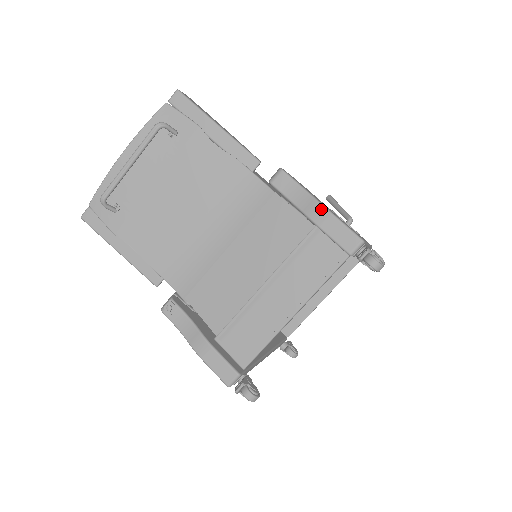
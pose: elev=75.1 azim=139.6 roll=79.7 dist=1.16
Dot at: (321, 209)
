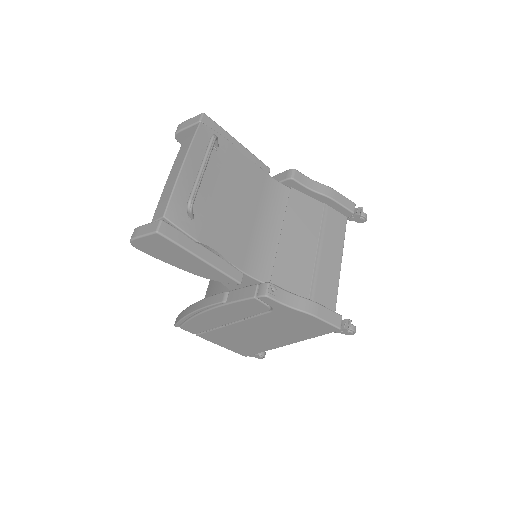
Dot at: (330, 189)
